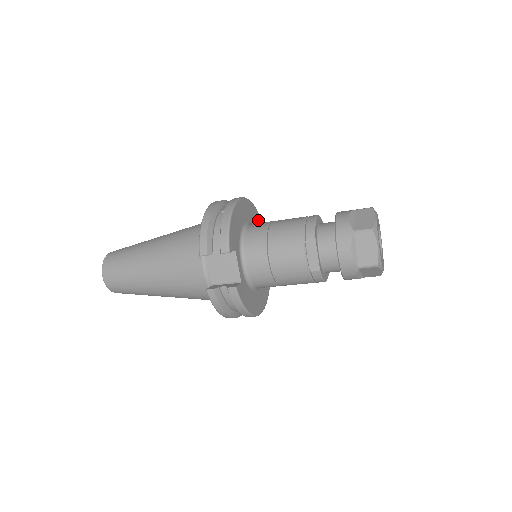
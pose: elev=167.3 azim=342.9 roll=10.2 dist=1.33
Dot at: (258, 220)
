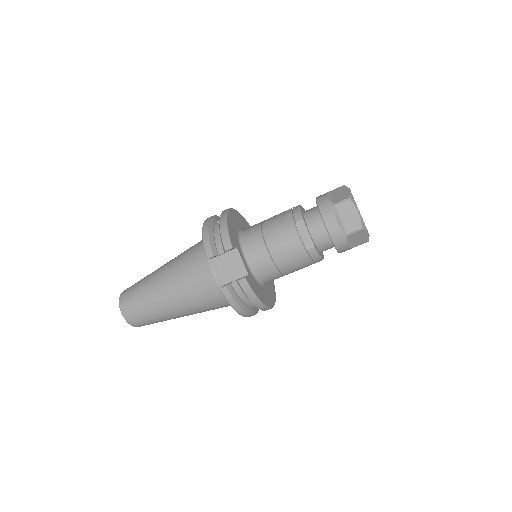
Dot at: occluded
